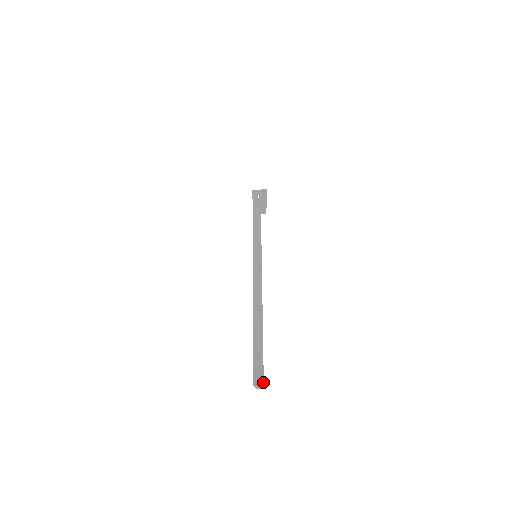
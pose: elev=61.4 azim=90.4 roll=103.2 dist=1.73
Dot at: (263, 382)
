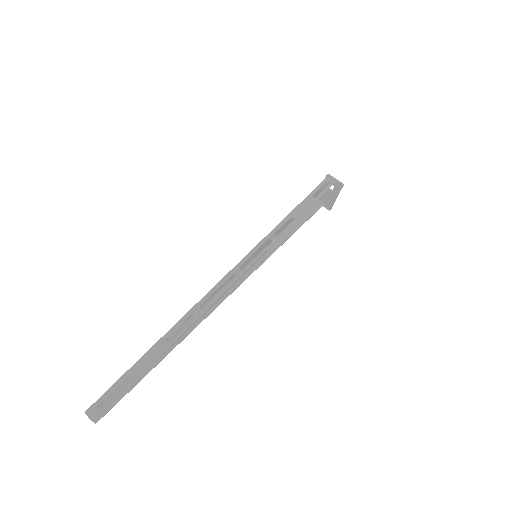
Dot at: (96, 420)
